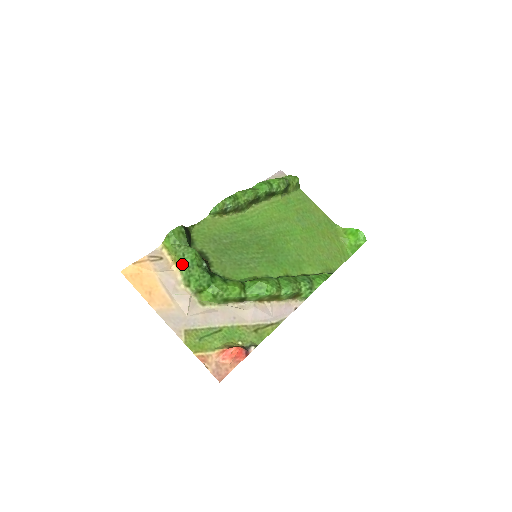
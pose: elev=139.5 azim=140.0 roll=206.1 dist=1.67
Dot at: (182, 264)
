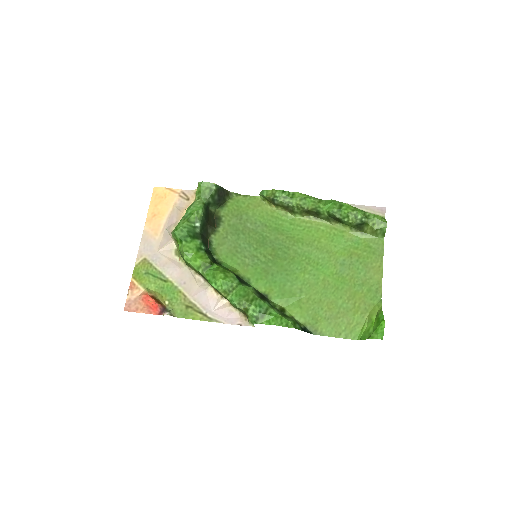
Dot at: (186, 212)
